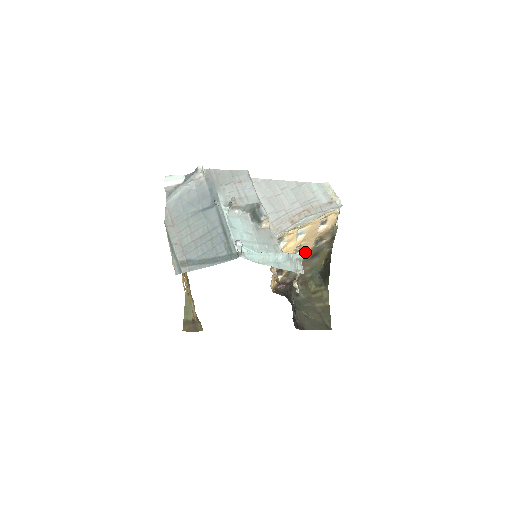
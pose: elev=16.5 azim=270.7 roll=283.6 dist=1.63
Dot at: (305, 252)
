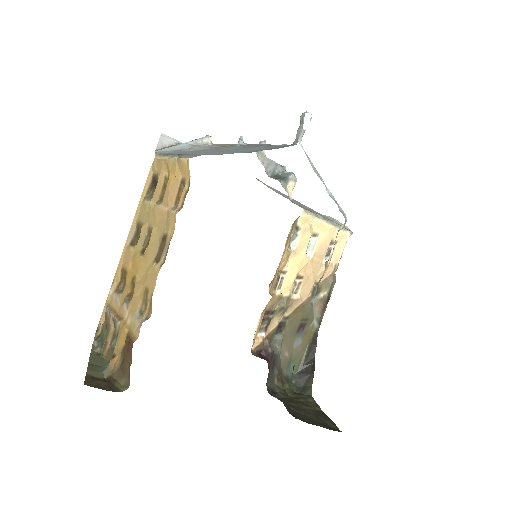
Dot at: (300, 299)
